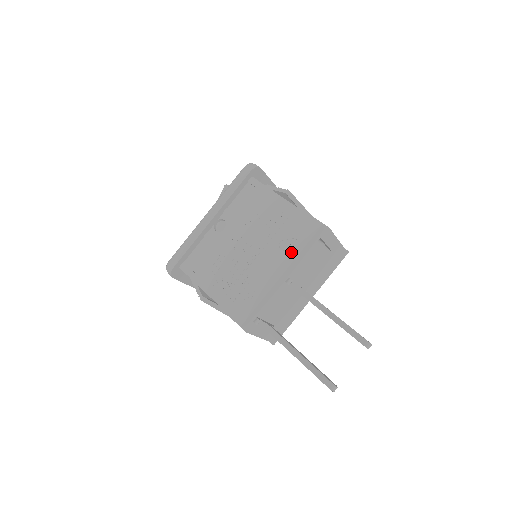
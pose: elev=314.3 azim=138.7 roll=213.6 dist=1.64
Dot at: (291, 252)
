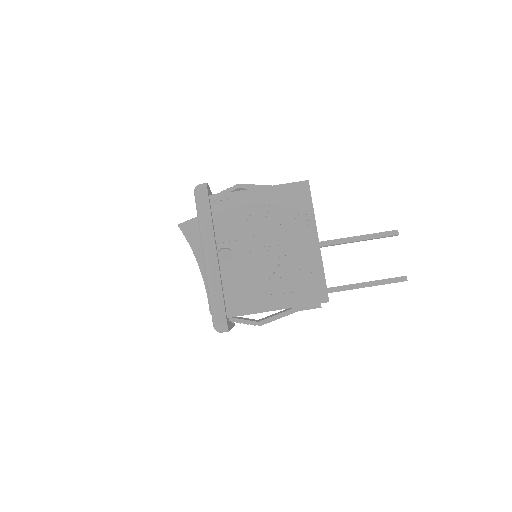
Dot at: (307, 219)
